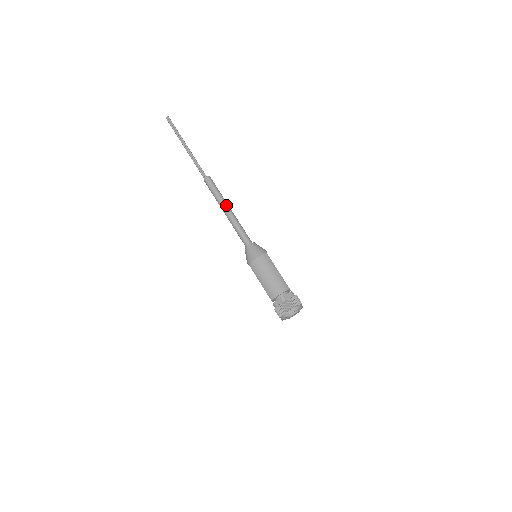
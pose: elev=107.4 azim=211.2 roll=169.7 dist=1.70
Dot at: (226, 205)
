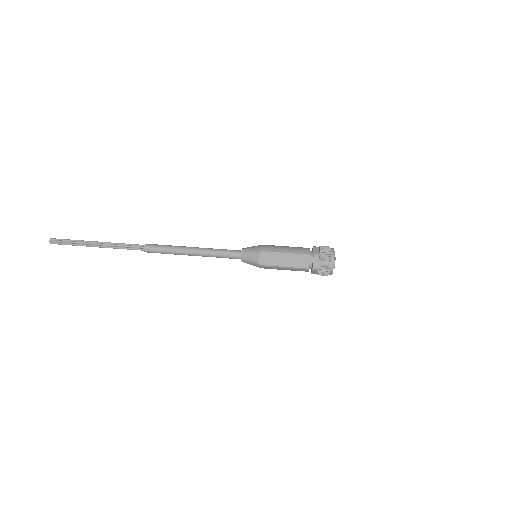
Dot at: (188, 247)
